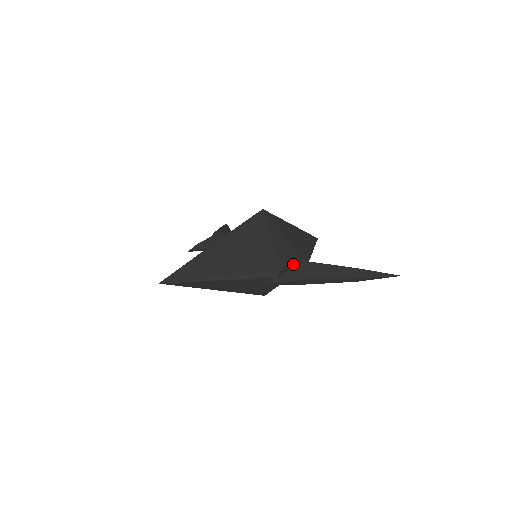
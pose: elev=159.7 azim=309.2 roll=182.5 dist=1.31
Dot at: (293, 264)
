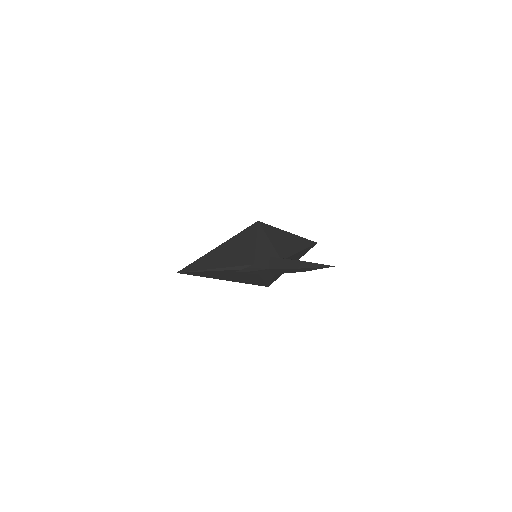
Dot at: occluded
